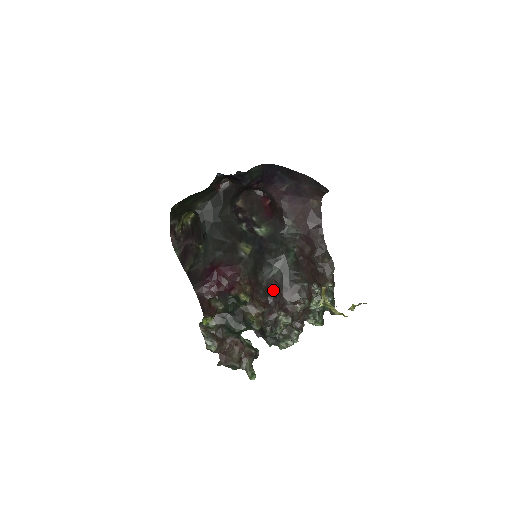
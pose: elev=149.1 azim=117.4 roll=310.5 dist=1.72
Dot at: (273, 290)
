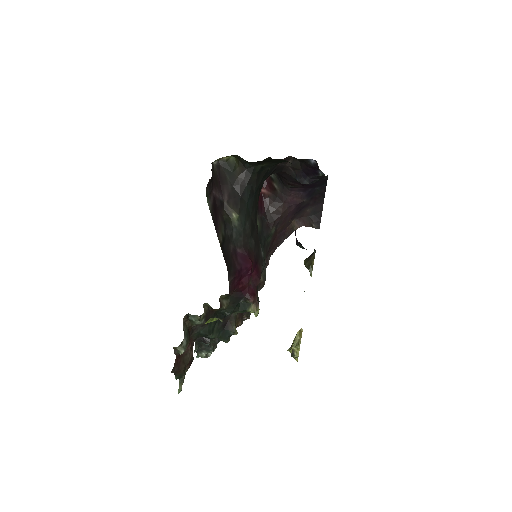
Dot at: occluded
